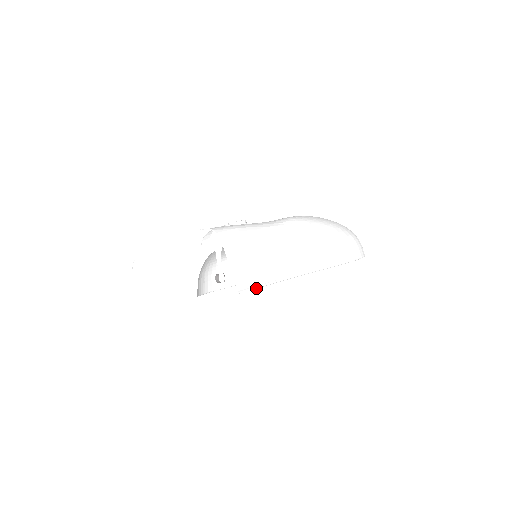
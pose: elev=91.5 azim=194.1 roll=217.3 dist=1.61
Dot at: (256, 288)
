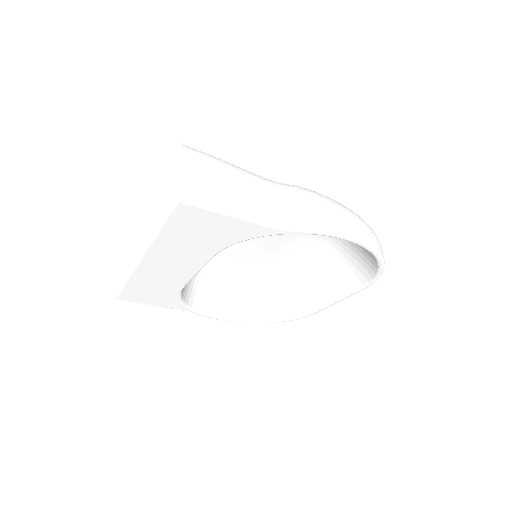
Dot at: (208, 210)
